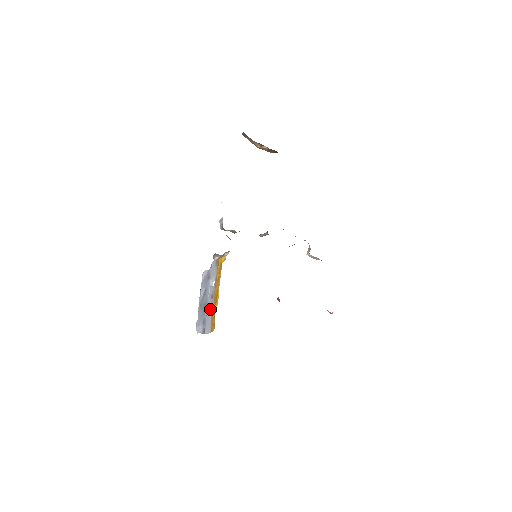
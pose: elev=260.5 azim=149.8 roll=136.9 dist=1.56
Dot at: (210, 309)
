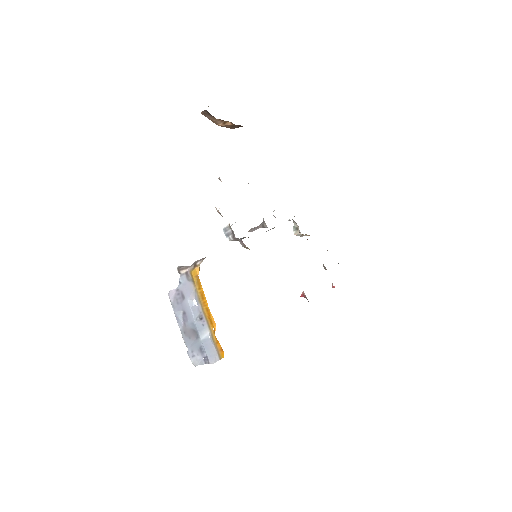
Dot at: (205, 333)
